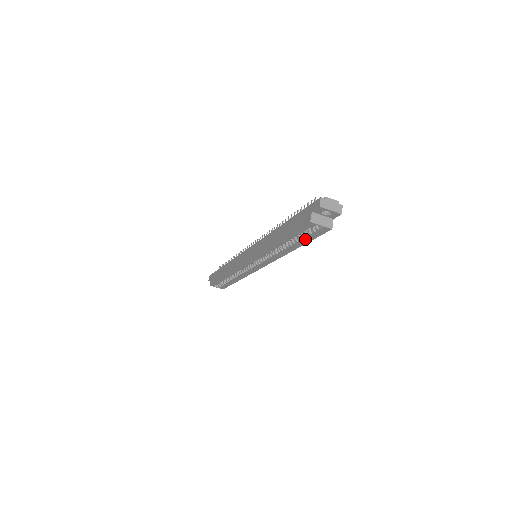
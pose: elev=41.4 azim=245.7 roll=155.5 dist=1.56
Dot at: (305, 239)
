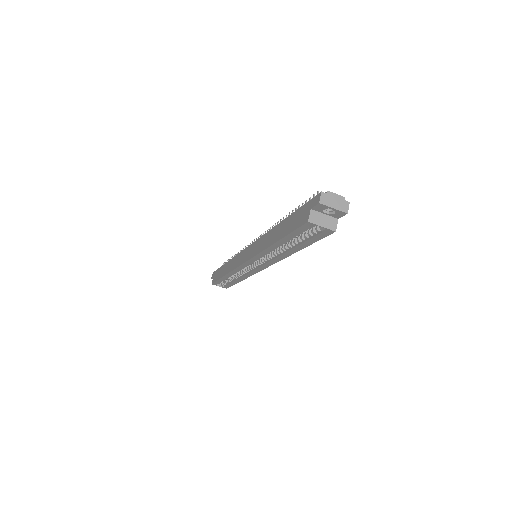
Dot at: (305, 241)
